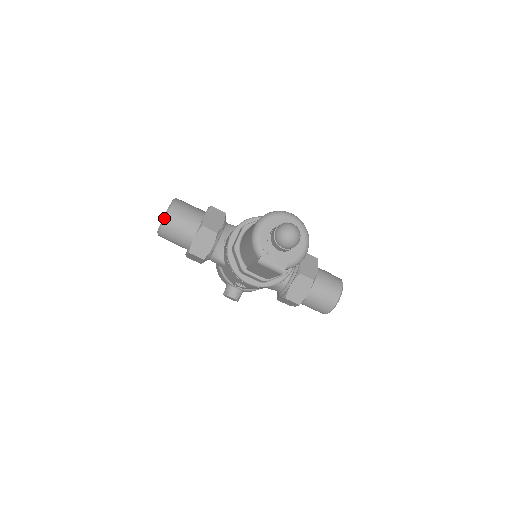
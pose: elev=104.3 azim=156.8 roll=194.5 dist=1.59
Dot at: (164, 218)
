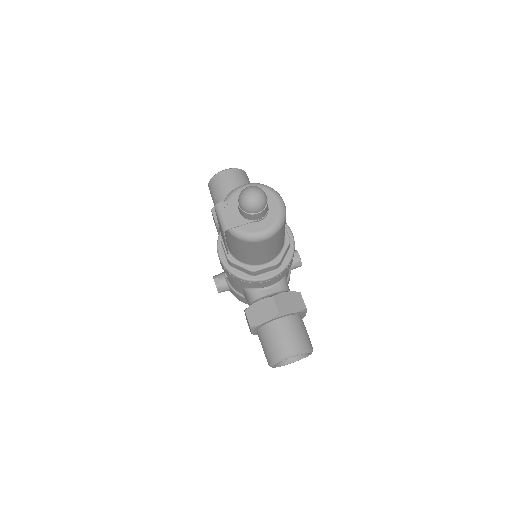
Dot at: (219, 172)
